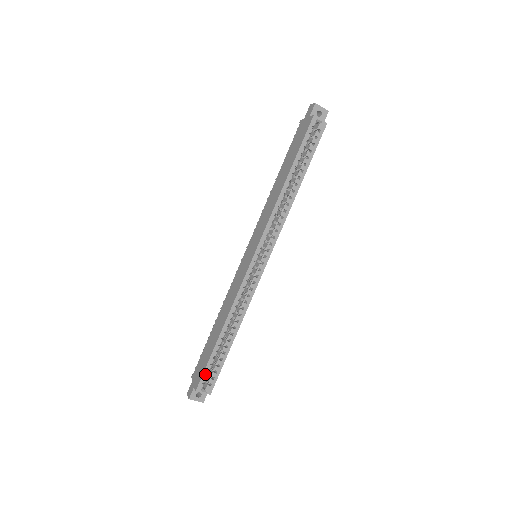
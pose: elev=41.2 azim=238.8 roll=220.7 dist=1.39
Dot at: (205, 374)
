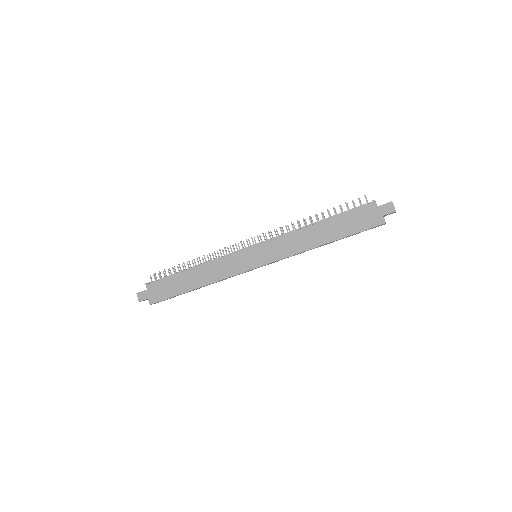
Dot at: occluded
